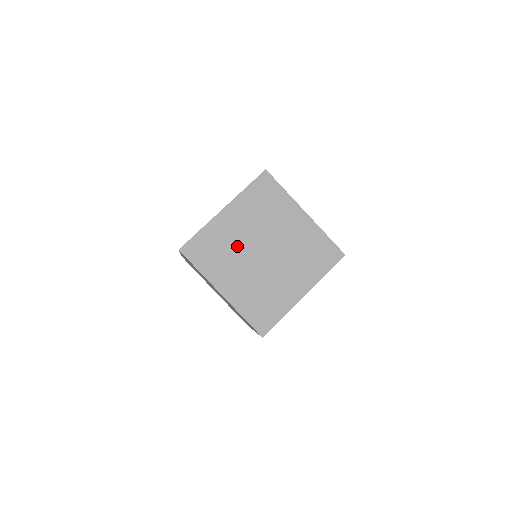
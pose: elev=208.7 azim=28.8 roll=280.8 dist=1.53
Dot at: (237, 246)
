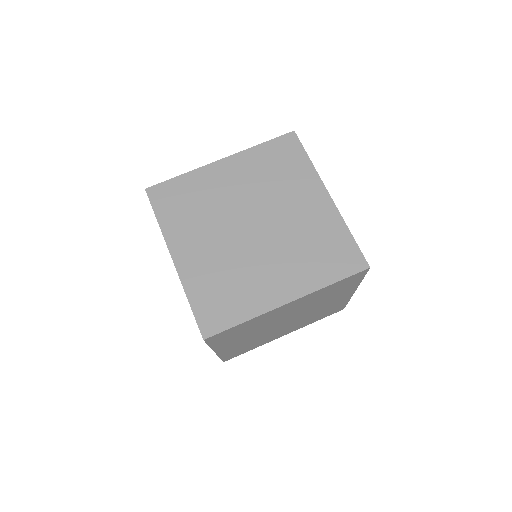
Dot at: (220, 207)
